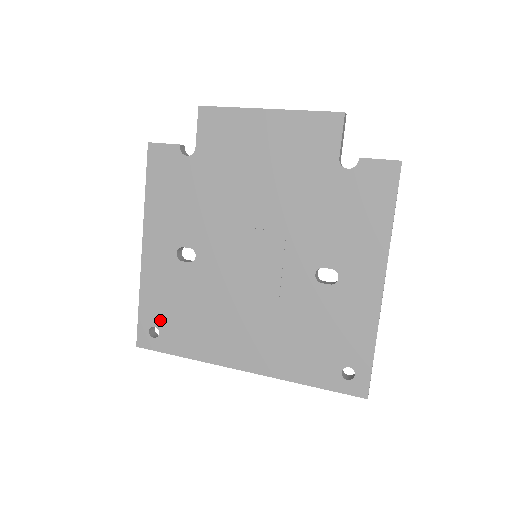
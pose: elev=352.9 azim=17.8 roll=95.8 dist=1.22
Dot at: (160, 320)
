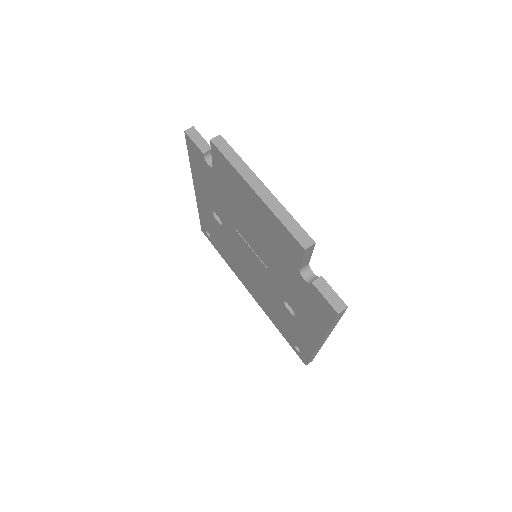
Dot at: (210, 232)
